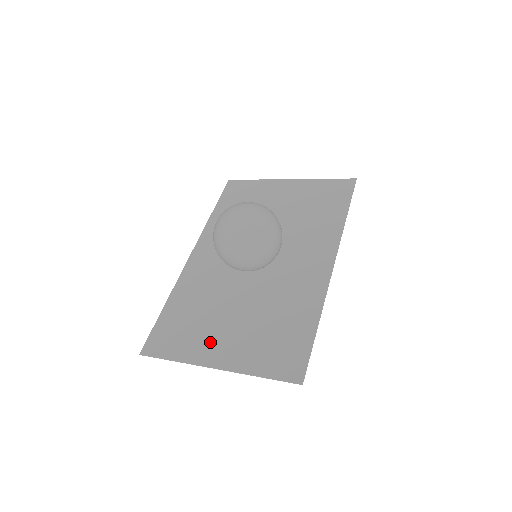
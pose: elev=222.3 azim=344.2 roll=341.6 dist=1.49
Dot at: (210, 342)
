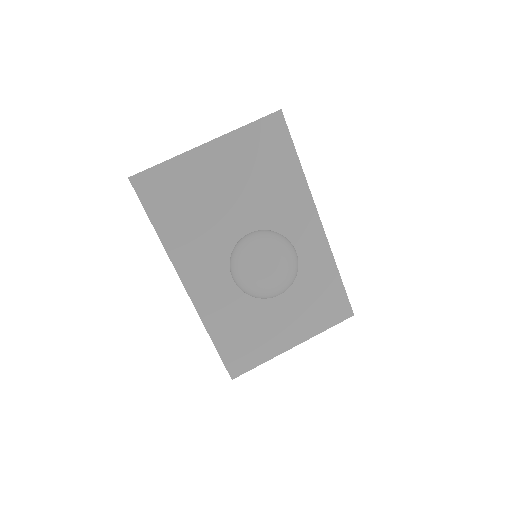
Dot at: (277, 336)
